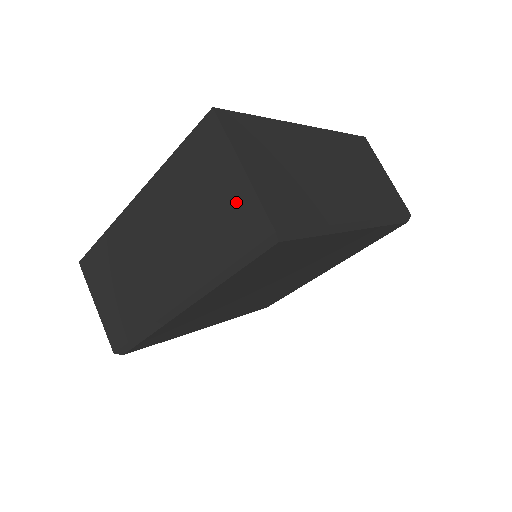
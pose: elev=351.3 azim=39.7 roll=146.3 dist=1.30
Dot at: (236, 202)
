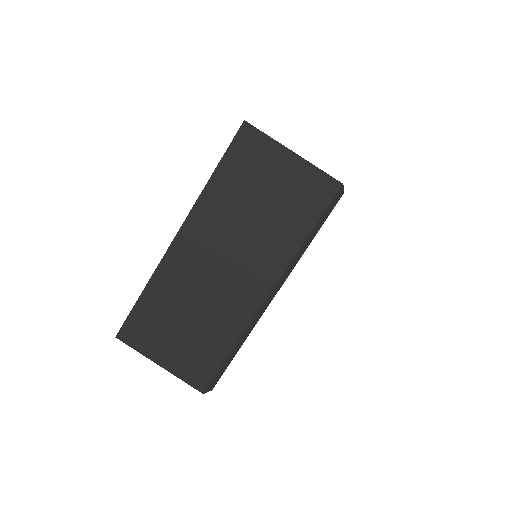
Dot at: (298, 180)
